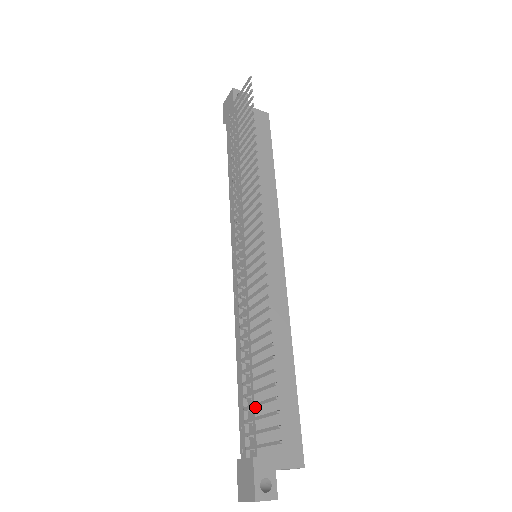
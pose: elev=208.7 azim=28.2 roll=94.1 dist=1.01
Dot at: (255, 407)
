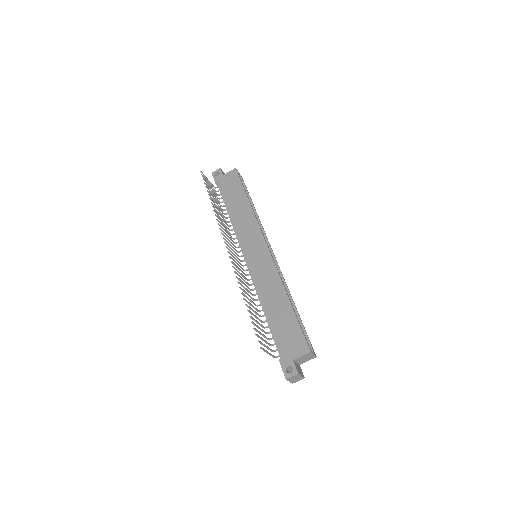
Dot at: (273, 335)
